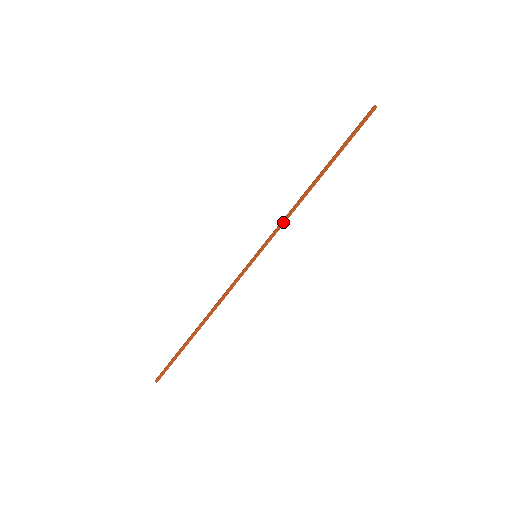
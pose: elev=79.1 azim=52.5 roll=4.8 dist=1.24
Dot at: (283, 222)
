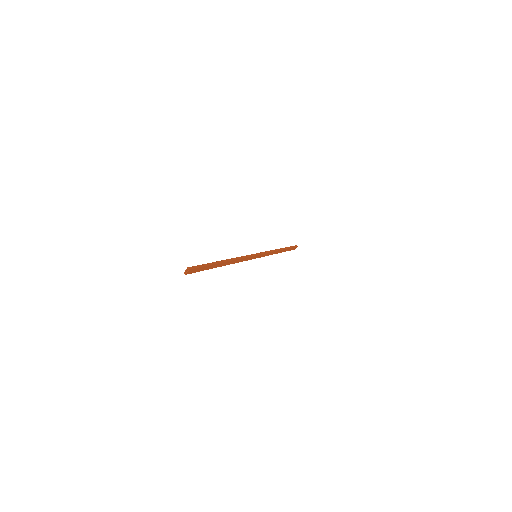
Dot at: (269, 251)
